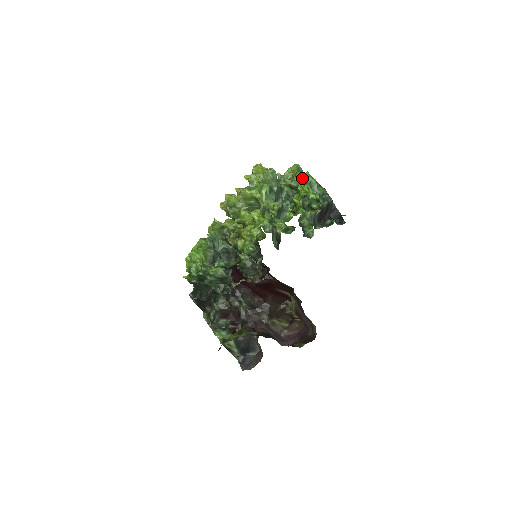
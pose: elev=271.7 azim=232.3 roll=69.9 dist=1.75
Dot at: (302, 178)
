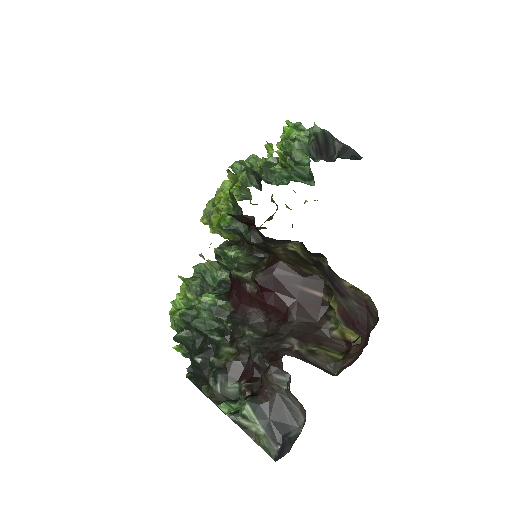
Dot at: occluded
